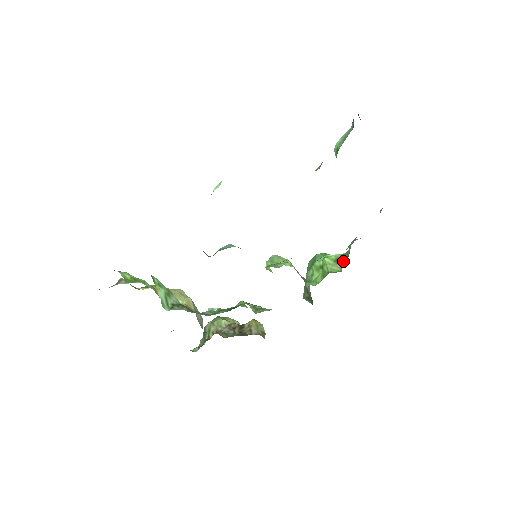
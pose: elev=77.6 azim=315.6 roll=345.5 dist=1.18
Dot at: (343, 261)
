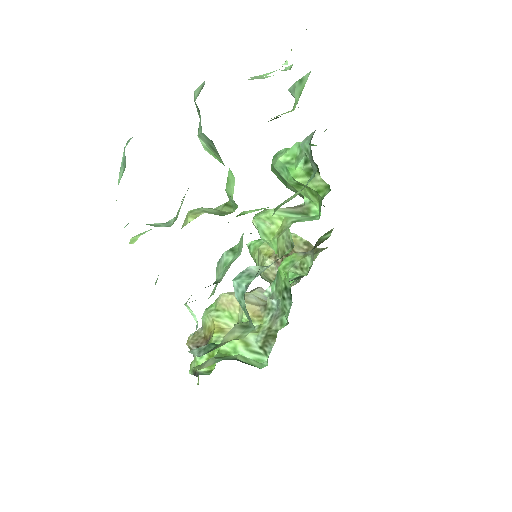
Dot at: (316, 172)
